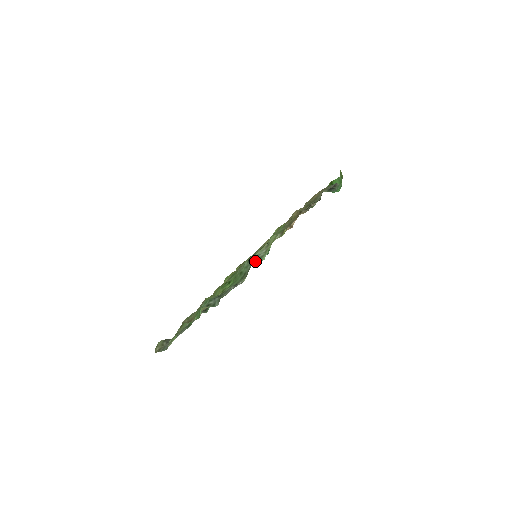
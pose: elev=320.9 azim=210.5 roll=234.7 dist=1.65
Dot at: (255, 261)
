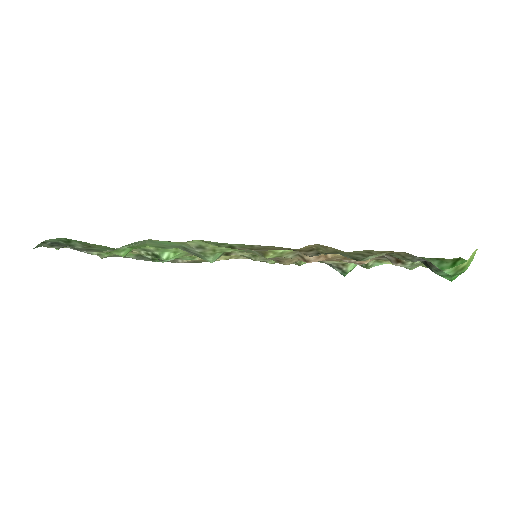
Dot at: (193, 253)
